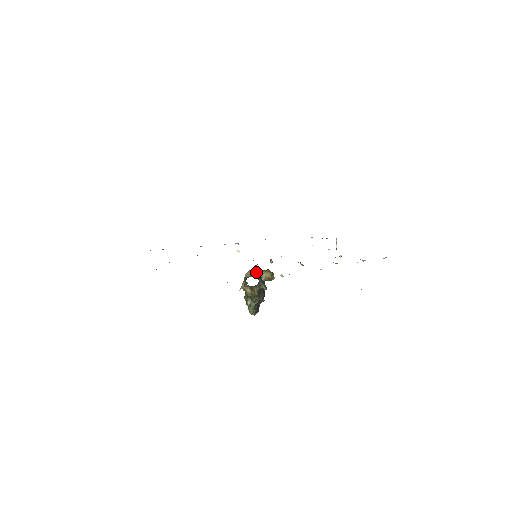
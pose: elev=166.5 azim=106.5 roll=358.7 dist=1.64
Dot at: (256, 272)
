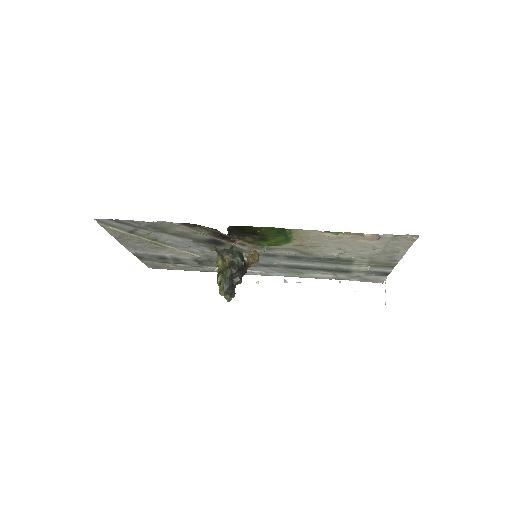
Dot at: occluded
